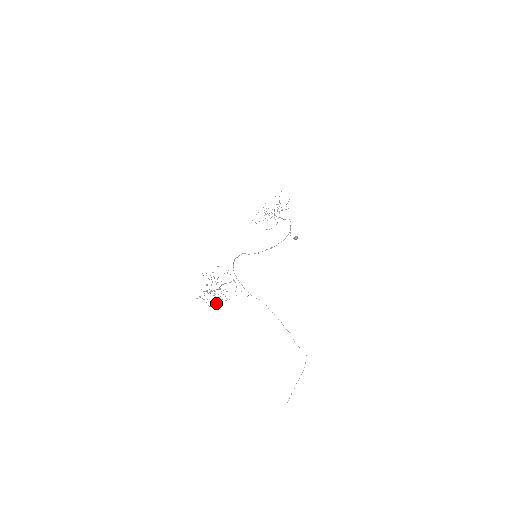
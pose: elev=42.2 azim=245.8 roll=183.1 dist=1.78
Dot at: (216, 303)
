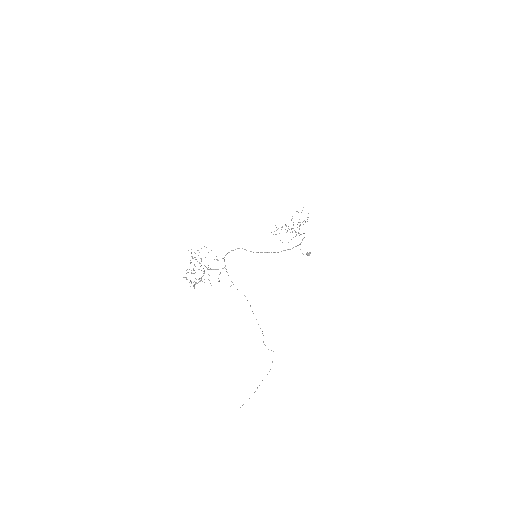
Dot at: occluded
